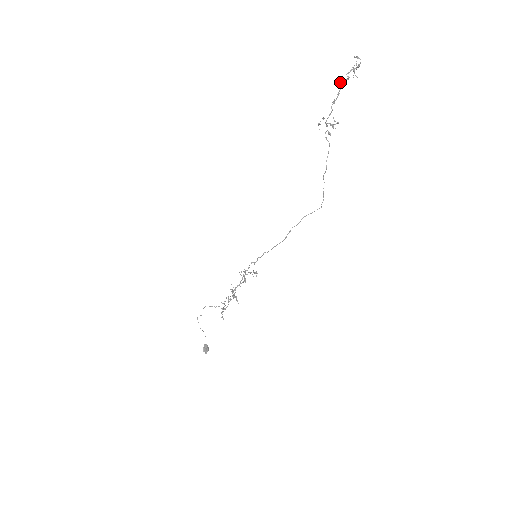
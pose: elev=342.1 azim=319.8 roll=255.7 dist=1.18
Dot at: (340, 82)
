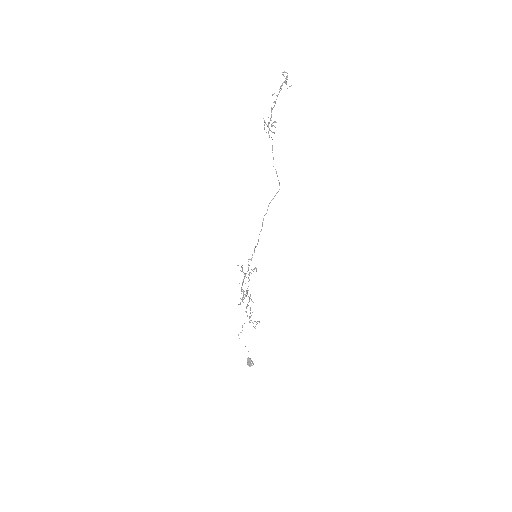
Dot at: occluded
